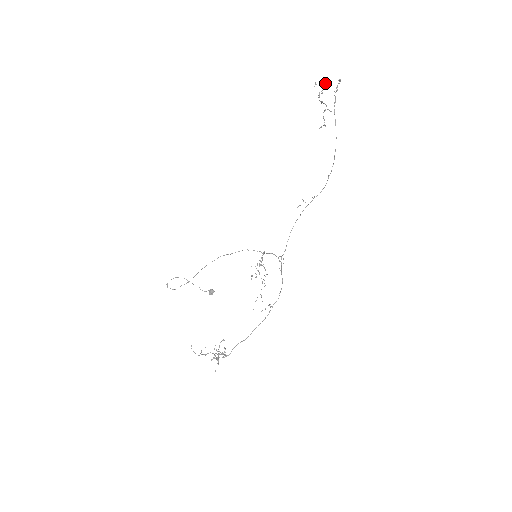
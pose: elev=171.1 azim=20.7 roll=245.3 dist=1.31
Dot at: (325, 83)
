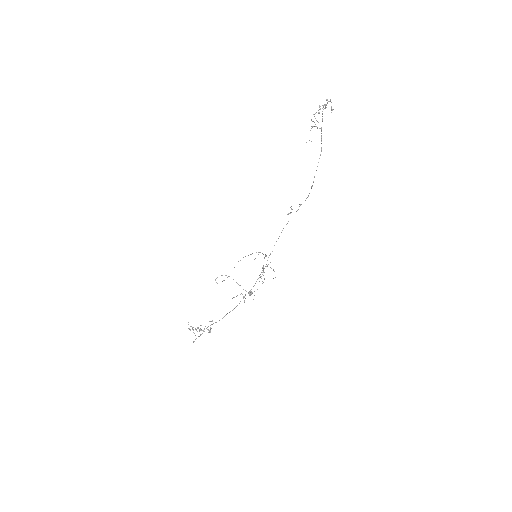
Dot at: occluded
